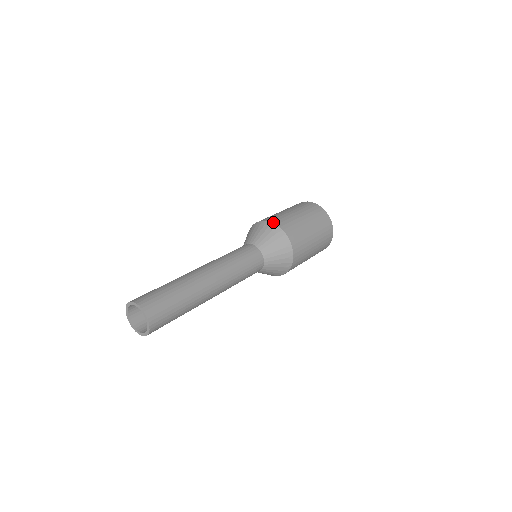
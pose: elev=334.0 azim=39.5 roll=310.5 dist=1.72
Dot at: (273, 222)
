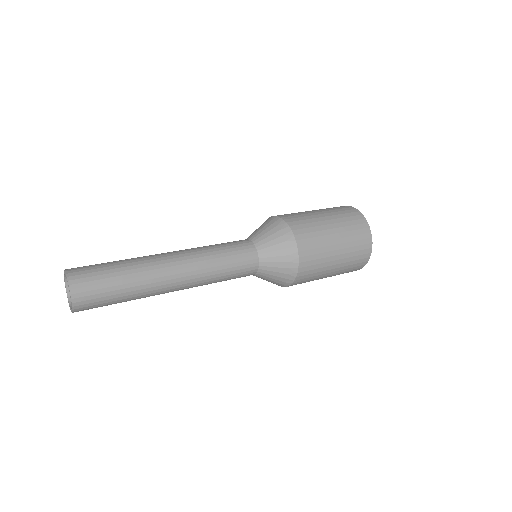
Dot at: (290, 225)
